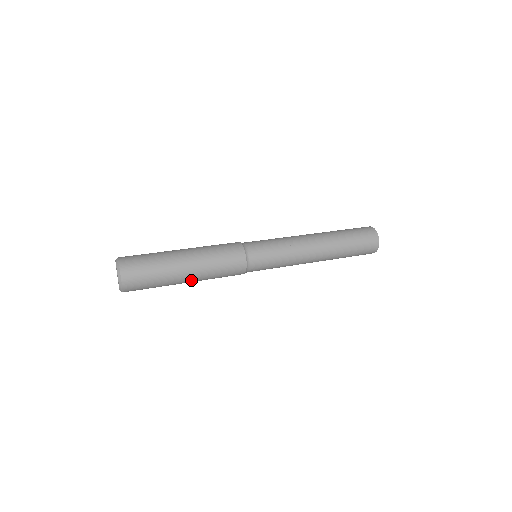
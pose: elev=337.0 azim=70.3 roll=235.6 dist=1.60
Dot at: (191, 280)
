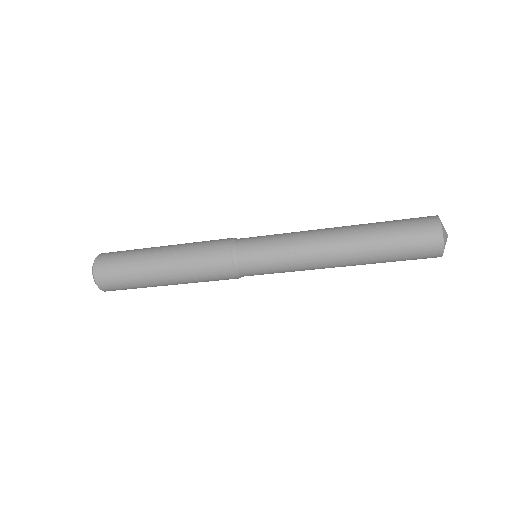
Dot at: (165, 263)
